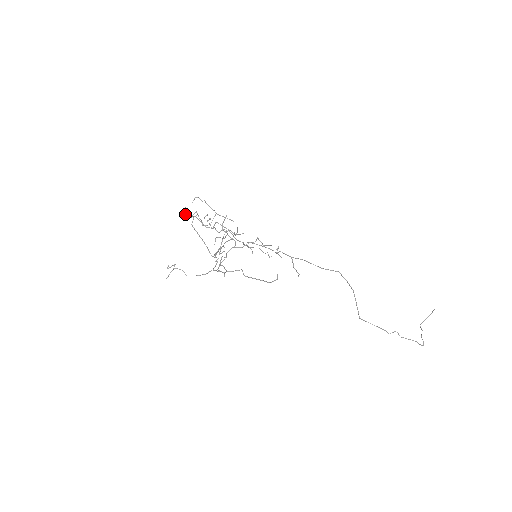
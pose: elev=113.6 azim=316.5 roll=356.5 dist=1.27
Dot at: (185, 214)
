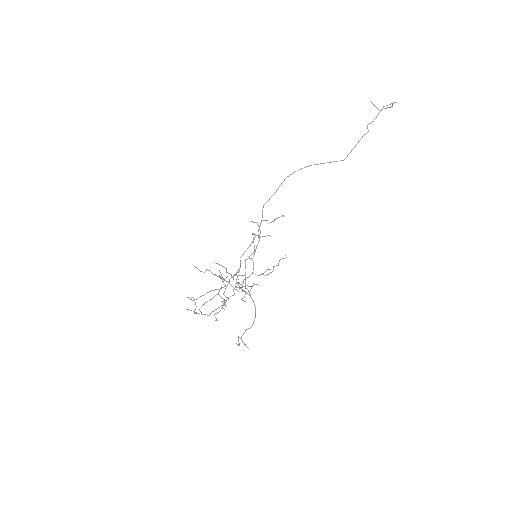
Dot at: occluded
